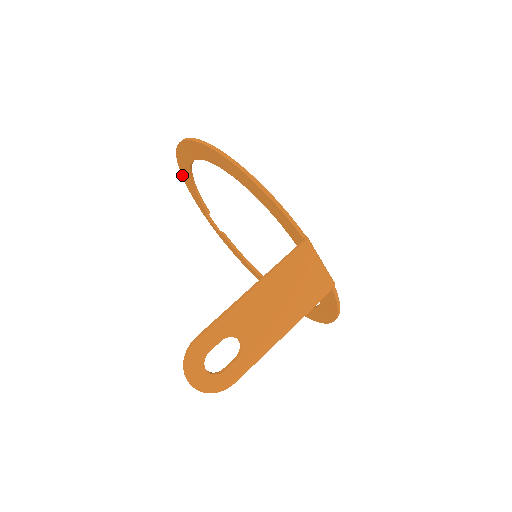
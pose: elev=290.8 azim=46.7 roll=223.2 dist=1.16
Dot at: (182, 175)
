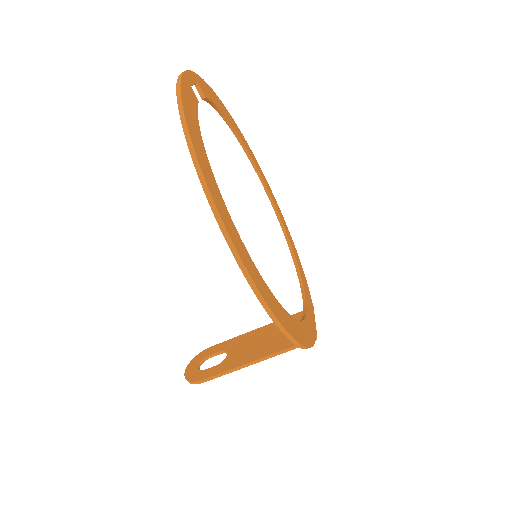
Dot at: (181, 120)
